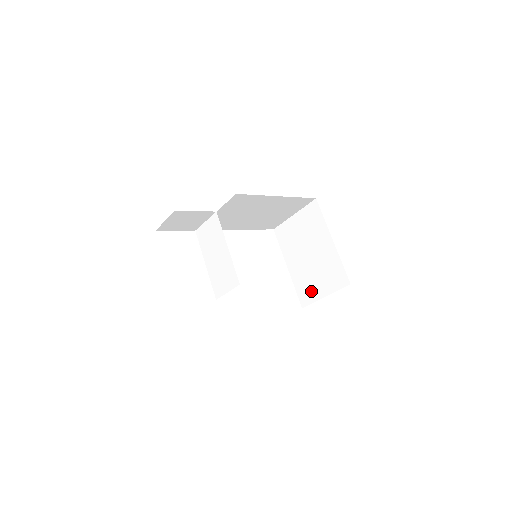
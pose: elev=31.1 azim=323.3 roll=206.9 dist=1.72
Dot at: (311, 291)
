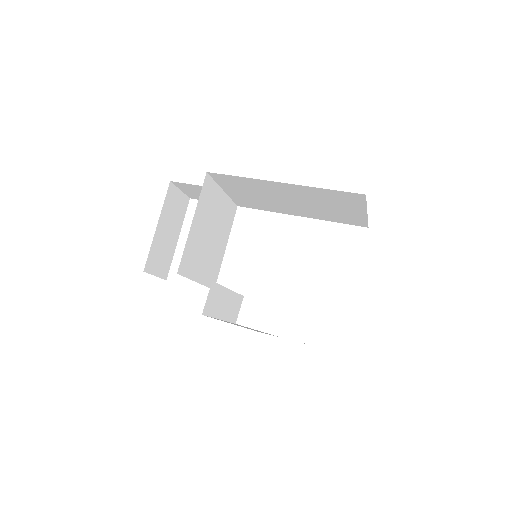
Dot at: occluded
